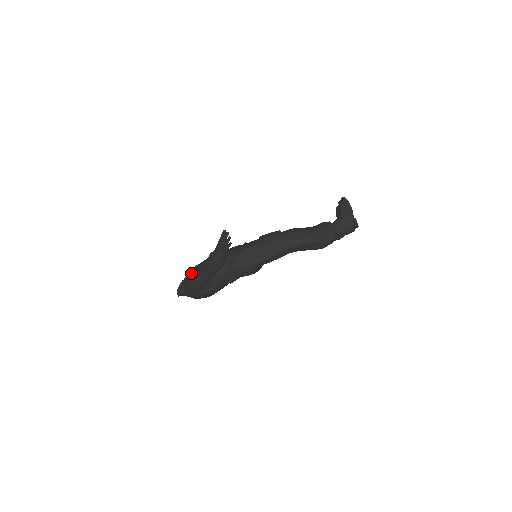
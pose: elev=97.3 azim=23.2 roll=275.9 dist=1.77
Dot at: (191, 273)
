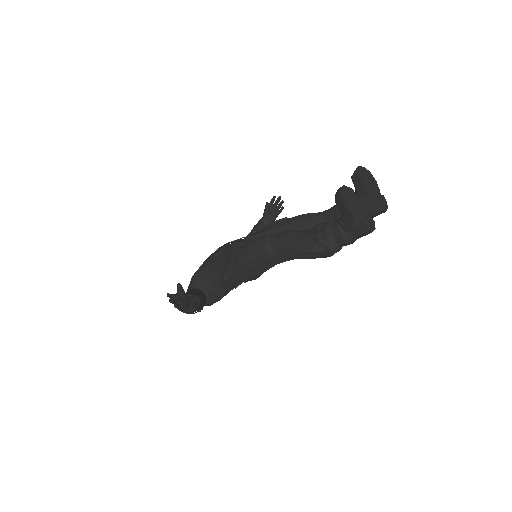
Dot at: (187, 289)
